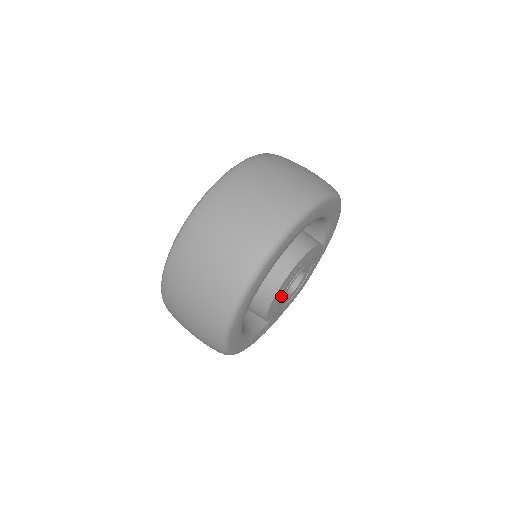
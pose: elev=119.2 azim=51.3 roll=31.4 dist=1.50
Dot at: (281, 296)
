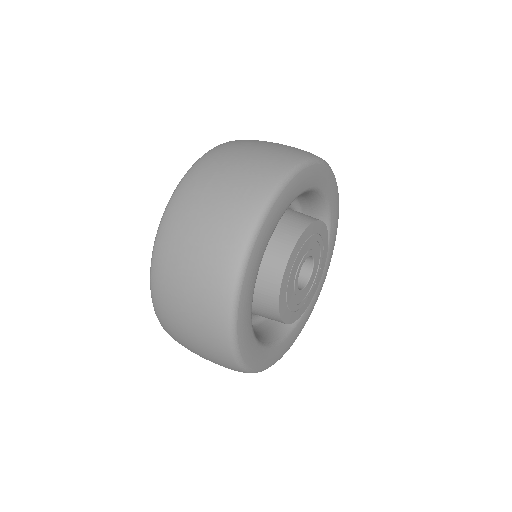
Dot at: (292, 298)
